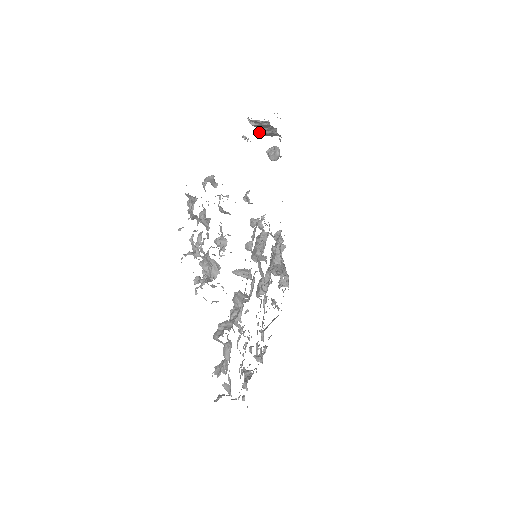
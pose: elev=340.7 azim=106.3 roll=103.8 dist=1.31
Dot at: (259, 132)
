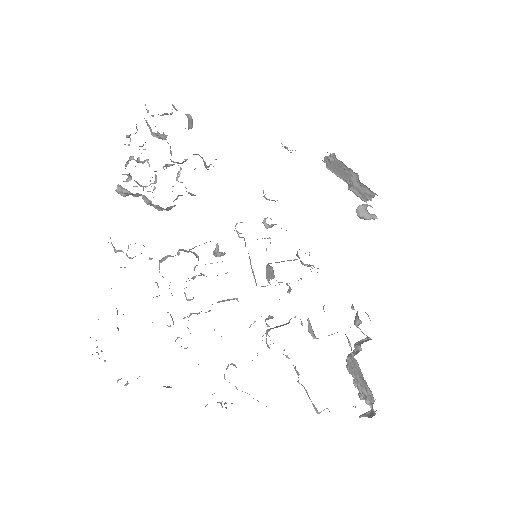
Dot at: (348, 188)
